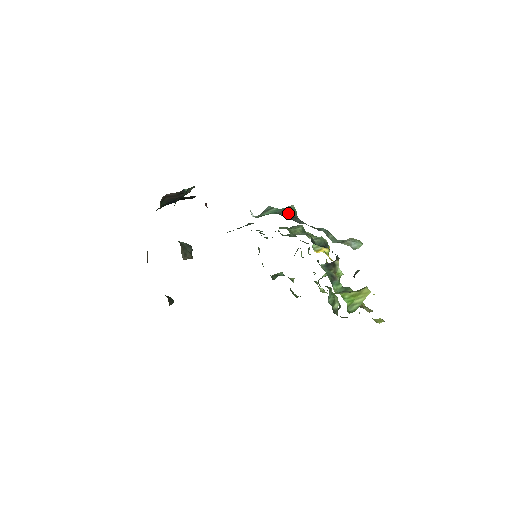
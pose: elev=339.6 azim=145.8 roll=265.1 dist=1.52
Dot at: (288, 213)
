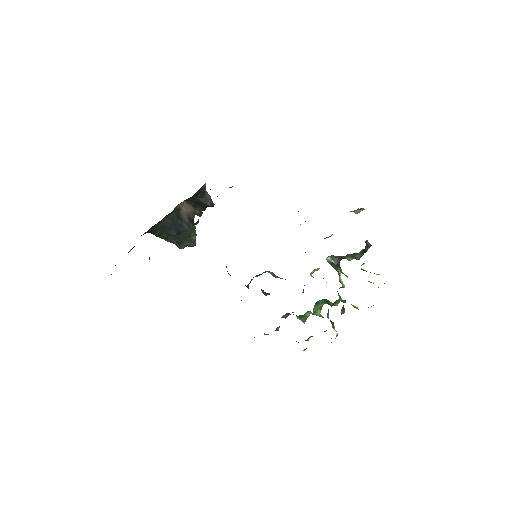
Dot at: occluded
